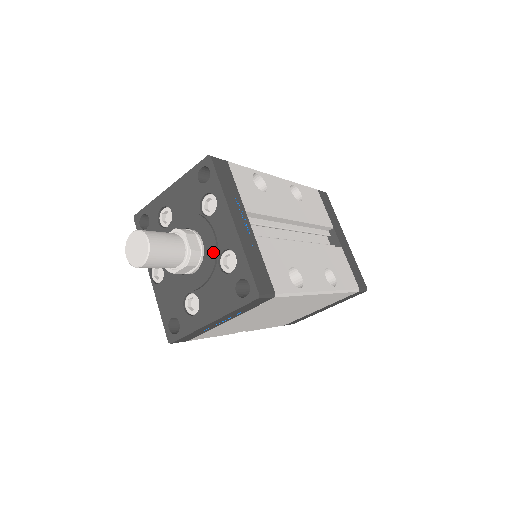
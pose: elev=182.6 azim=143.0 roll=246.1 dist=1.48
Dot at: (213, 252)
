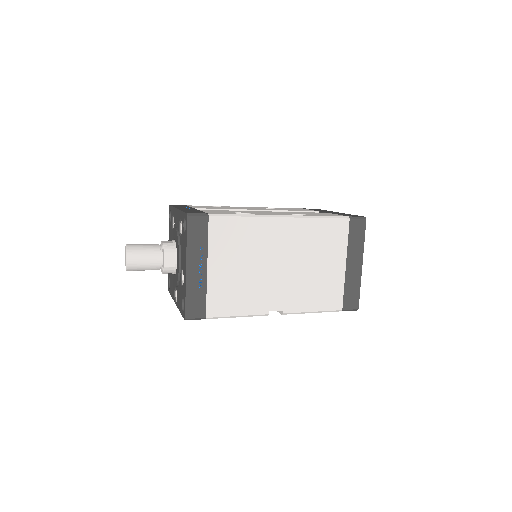
Dot at: (176, 235)
